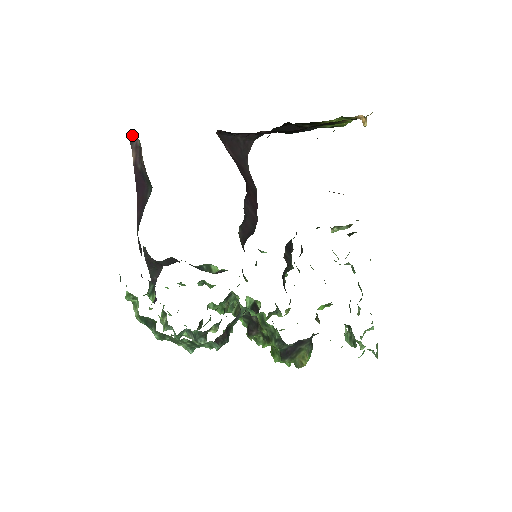
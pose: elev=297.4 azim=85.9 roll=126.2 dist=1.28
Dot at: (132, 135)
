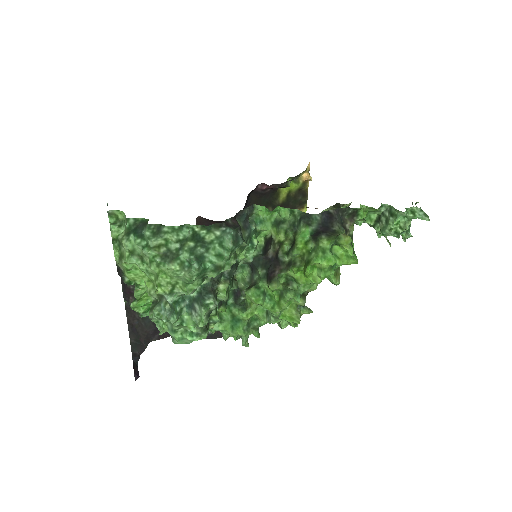
Dot at: occluded
